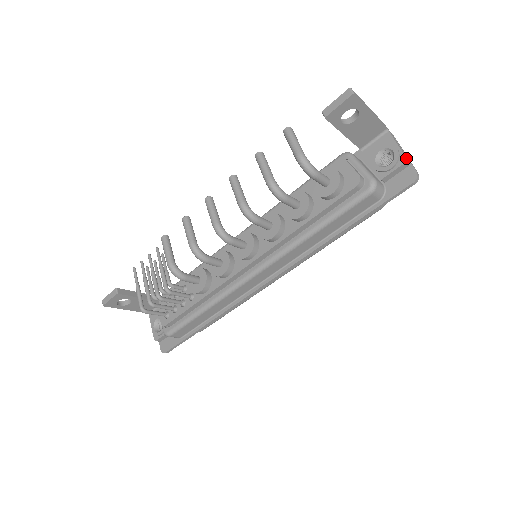
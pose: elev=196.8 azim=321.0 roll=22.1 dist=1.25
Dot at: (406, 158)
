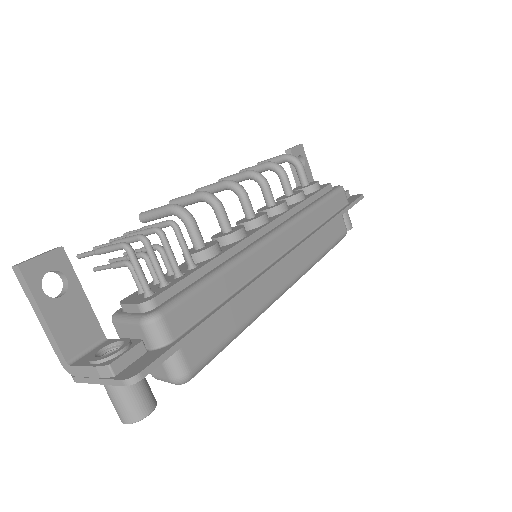
Dot at: occluded
